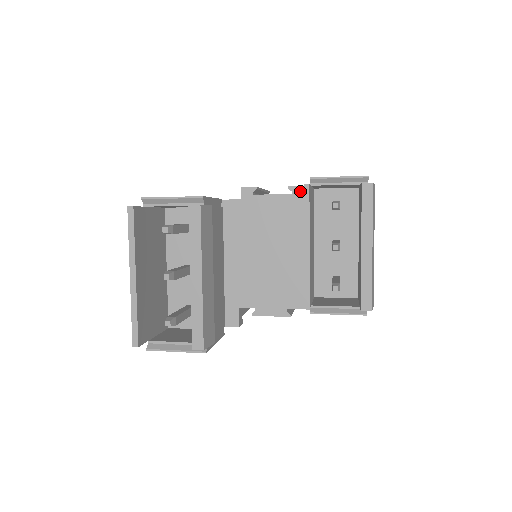
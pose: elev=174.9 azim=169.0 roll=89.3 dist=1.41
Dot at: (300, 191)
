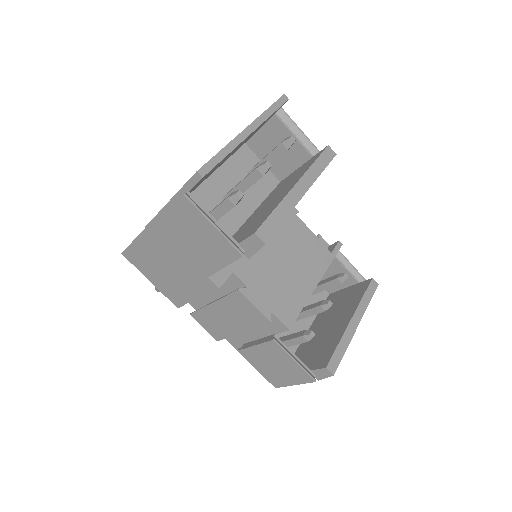
Dot at: (325, 245)
